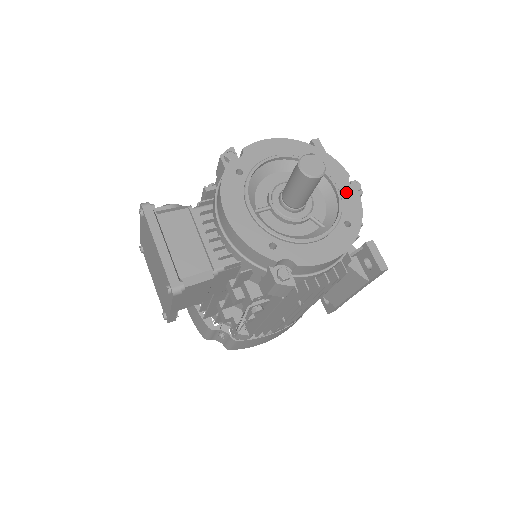
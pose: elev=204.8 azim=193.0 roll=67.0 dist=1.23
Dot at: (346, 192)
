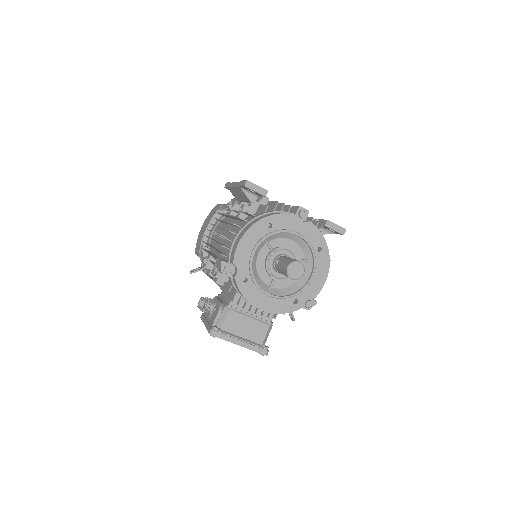
Dot at: (304, 230)
